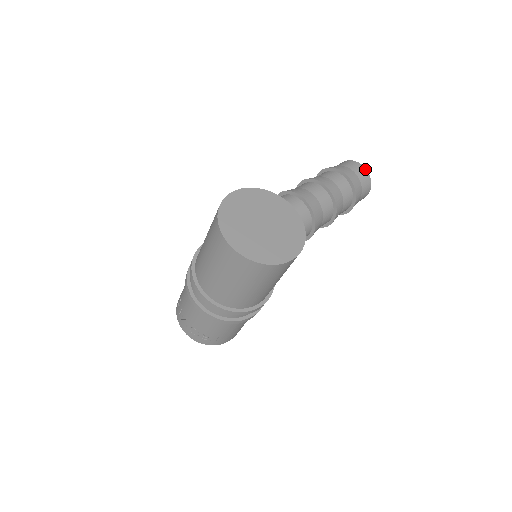
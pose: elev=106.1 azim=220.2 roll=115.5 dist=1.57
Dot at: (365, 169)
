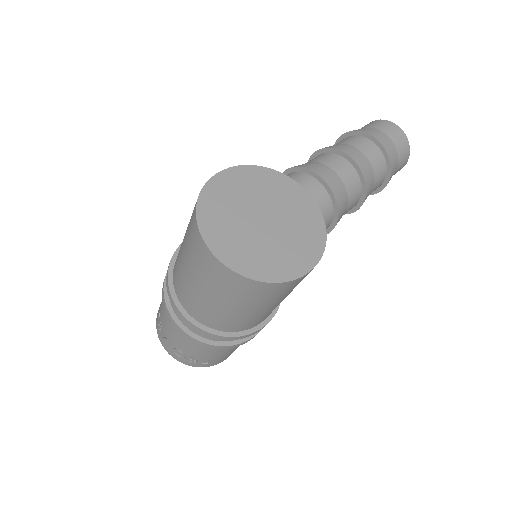
Dot at: (402, 131)
